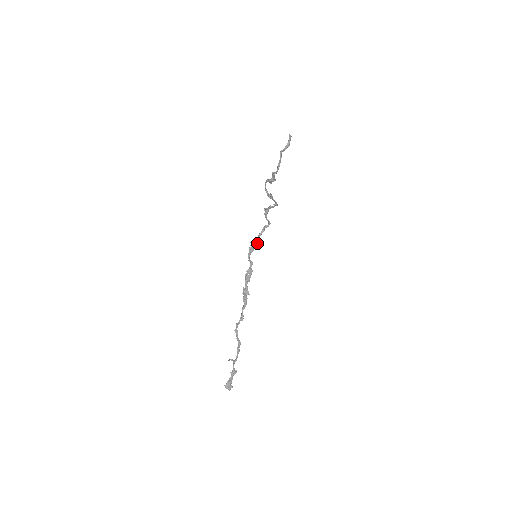
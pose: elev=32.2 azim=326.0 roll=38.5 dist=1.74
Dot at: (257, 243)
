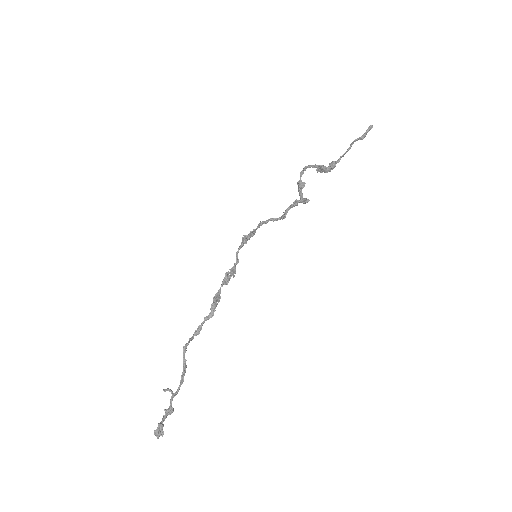
Dot at: occluded
